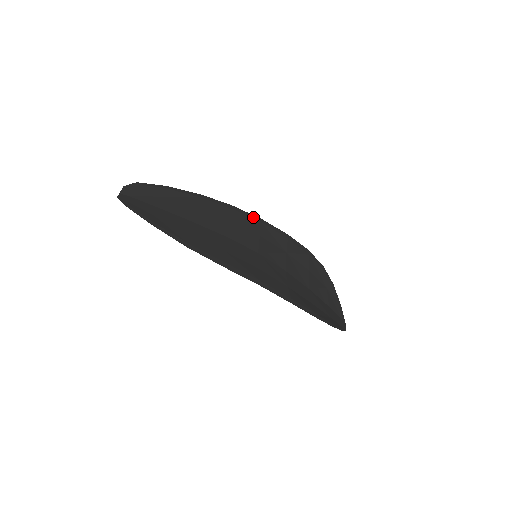
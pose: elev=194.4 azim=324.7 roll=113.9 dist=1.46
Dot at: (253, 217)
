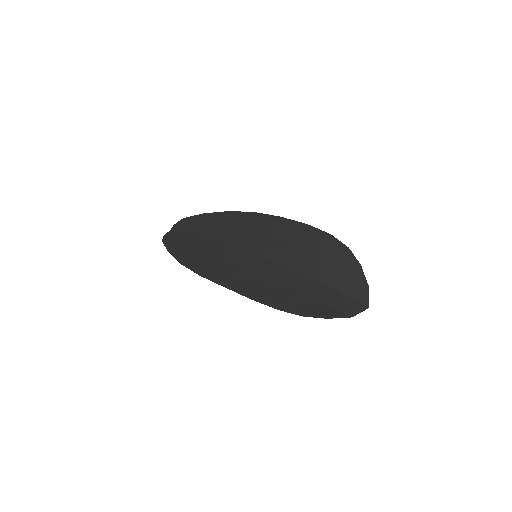
Dot at: (270, 217)
